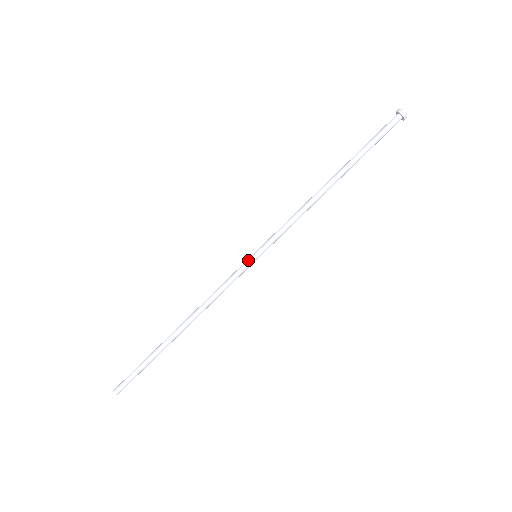
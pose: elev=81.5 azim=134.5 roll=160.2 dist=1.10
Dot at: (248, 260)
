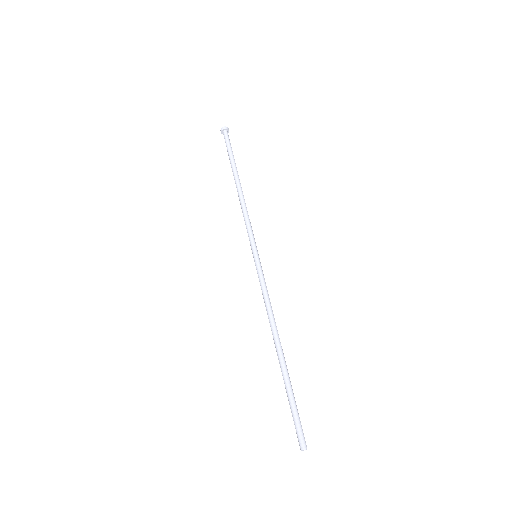
Dot at: (257, 261)
